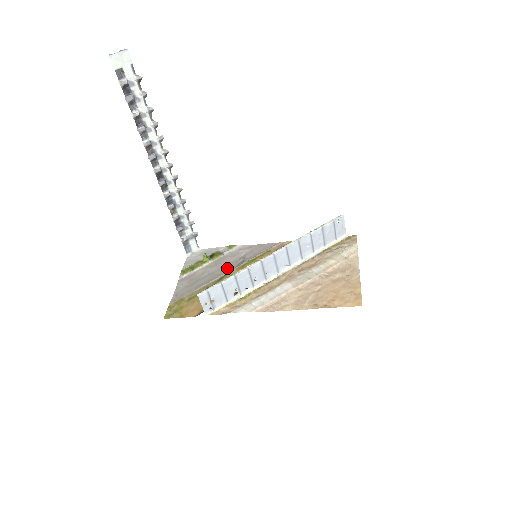
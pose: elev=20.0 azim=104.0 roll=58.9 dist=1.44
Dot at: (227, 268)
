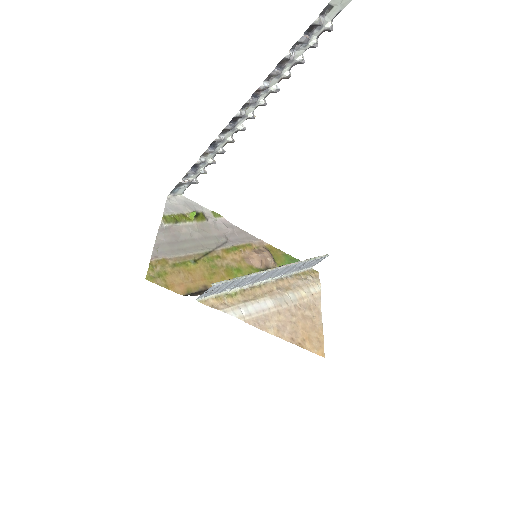
Dot at: (212, 243)
